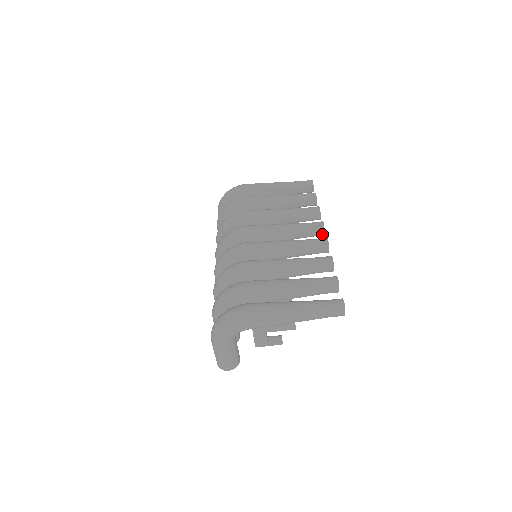
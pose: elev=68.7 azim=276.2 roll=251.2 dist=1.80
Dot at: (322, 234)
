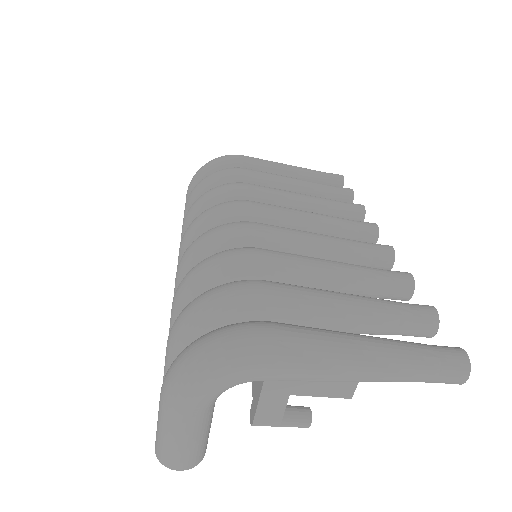
Dot at: occluded
